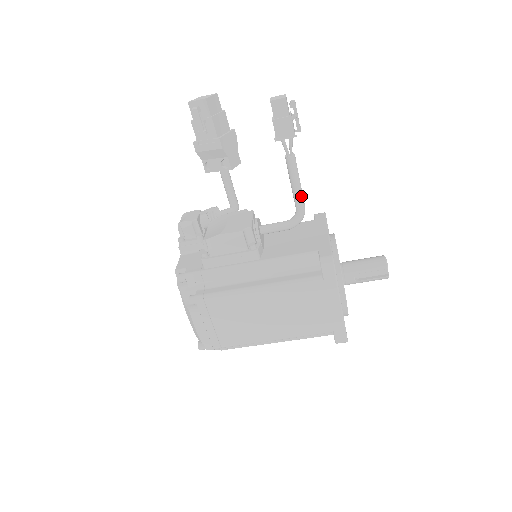
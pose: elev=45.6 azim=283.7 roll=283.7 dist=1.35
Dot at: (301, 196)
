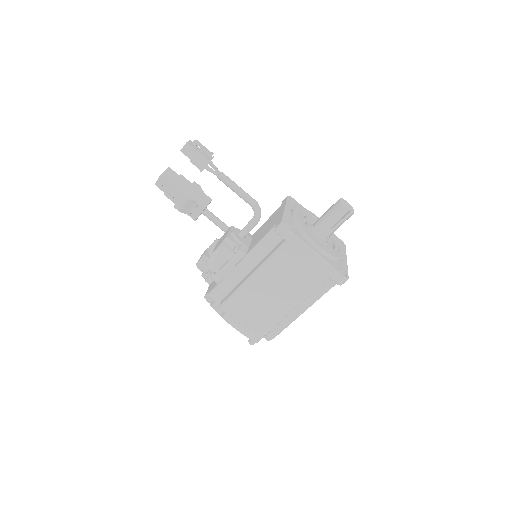
Dot at: (246, 195)
